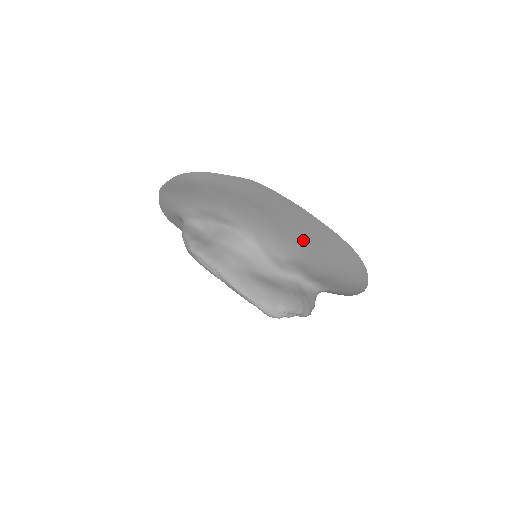
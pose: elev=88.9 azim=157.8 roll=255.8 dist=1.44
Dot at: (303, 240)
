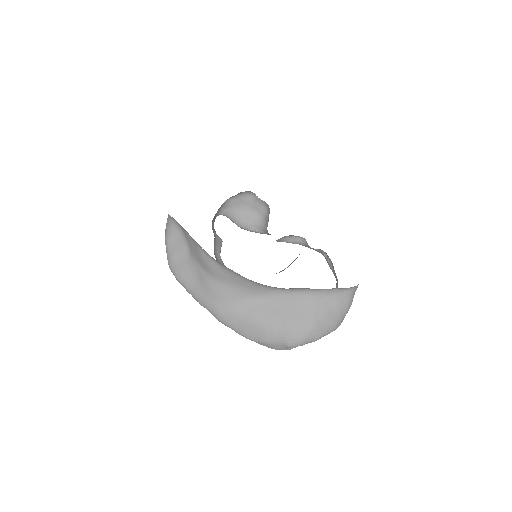
Dot at: occluded
